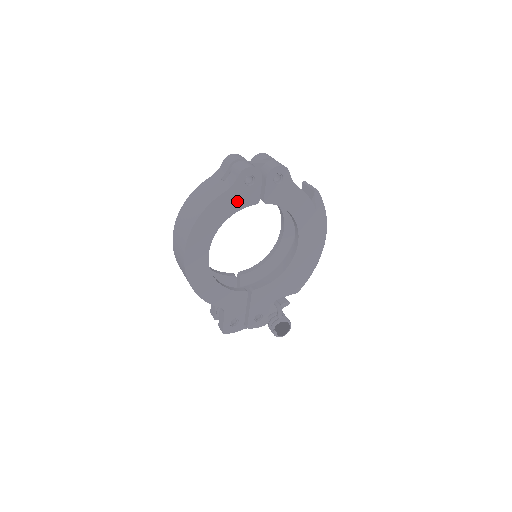
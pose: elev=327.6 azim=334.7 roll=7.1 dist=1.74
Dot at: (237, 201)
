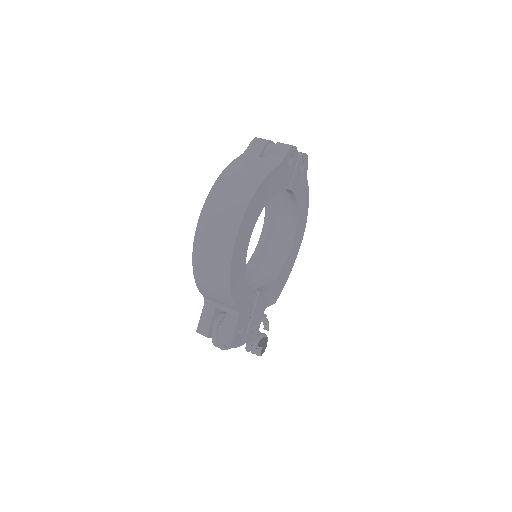
Dot at: (280, 180)
